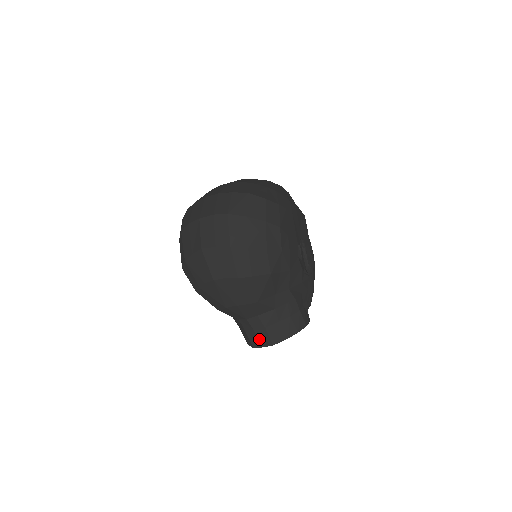
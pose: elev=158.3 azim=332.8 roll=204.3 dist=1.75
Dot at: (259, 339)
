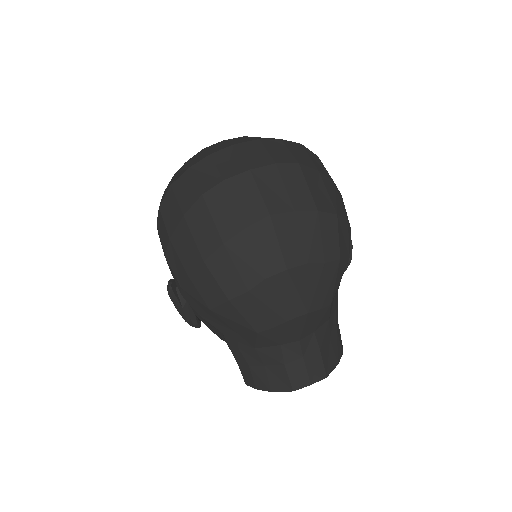
Dot at: (309, 372)
